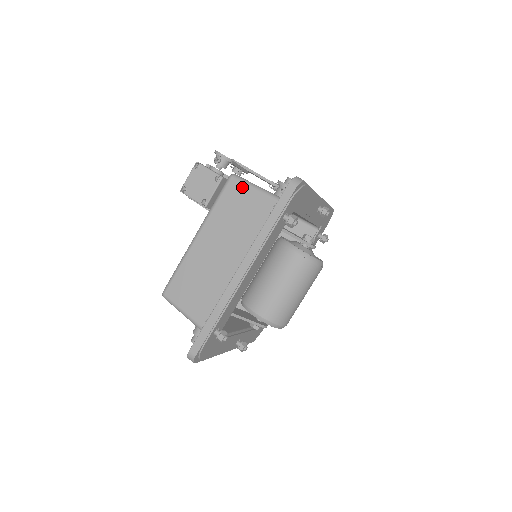
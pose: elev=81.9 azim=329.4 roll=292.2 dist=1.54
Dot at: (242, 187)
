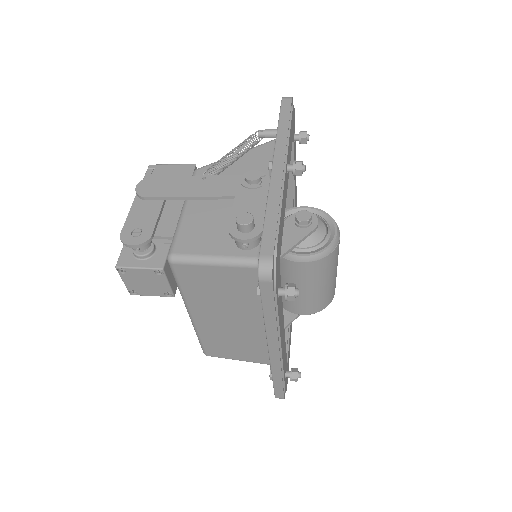
Dot at: (195, 268)
